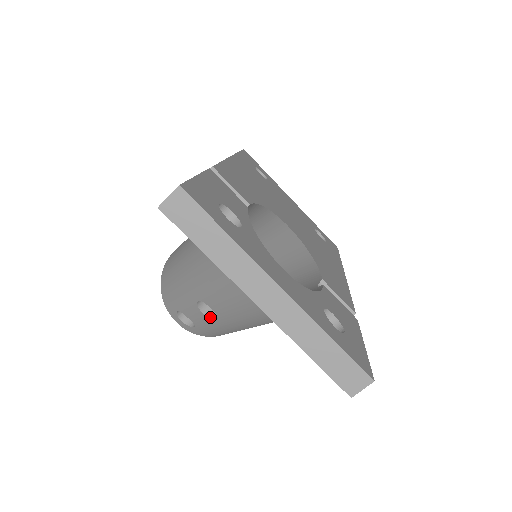
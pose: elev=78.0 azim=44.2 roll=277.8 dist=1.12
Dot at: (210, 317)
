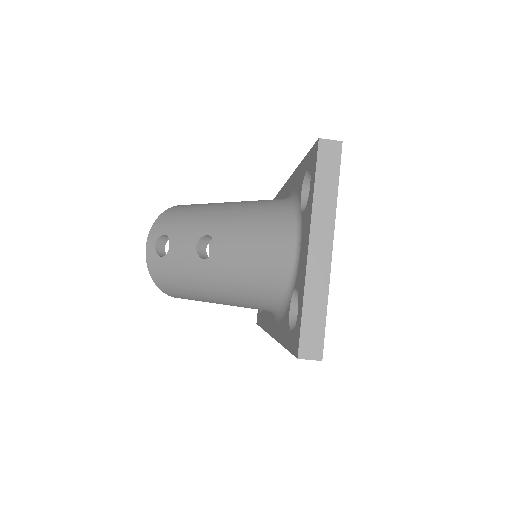
Dot at: (198, 254)
